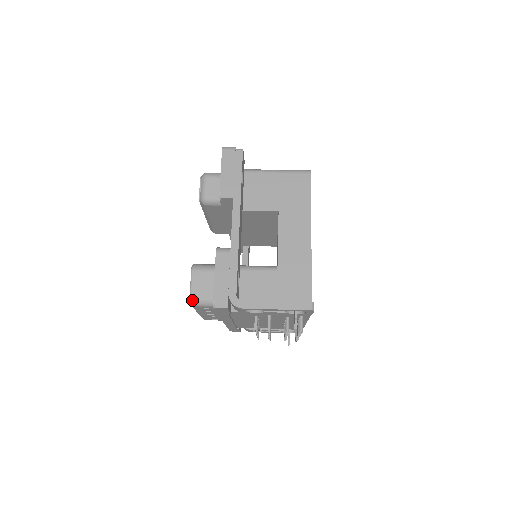
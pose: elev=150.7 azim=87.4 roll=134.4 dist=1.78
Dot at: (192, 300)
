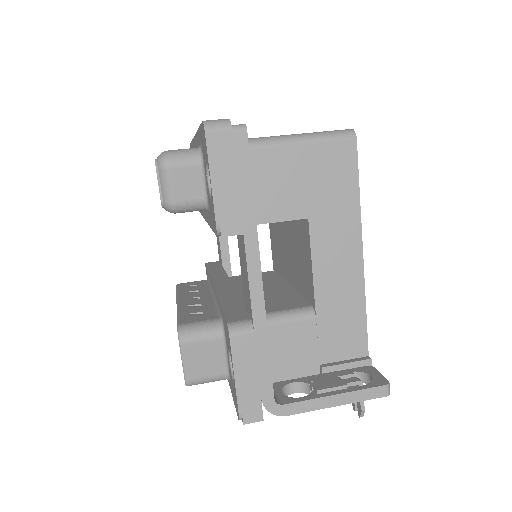
Dot at: (189, 383)
